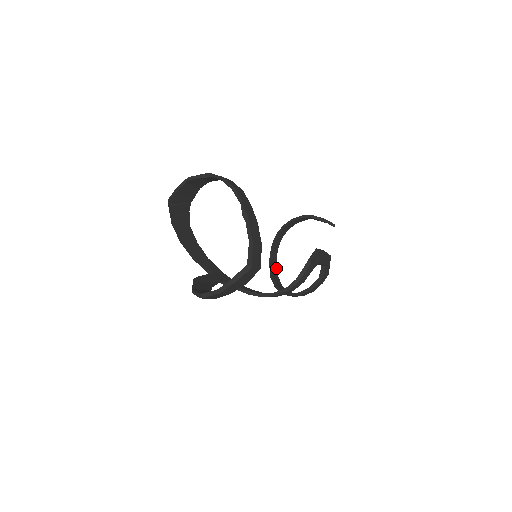
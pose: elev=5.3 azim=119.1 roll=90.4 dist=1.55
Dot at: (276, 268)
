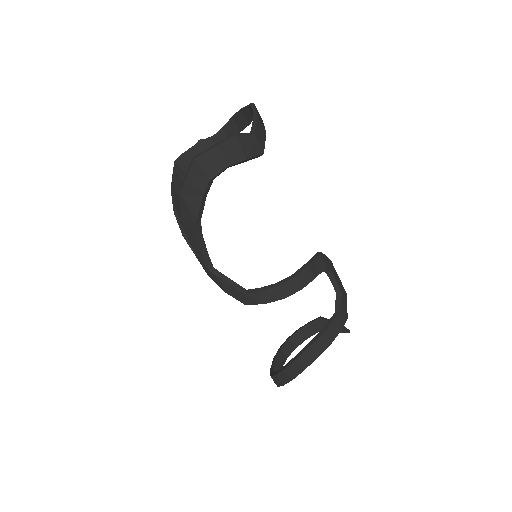
Dot at: occluded
